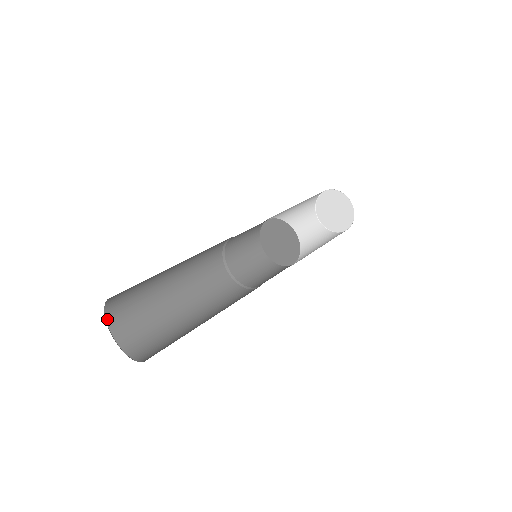
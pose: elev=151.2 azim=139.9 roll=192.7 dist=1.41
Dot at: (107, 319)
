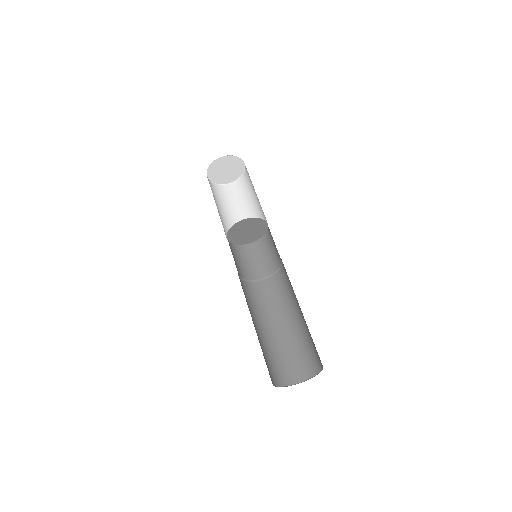
Dot at: occluded
